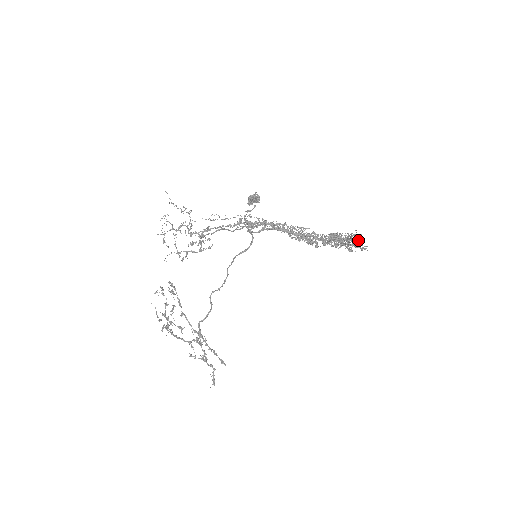
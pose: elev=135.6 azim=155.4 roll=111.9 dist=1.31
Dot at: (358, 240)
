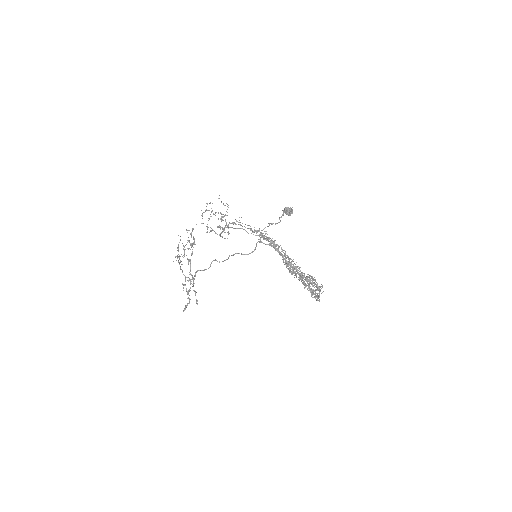
Dot at: occluded
